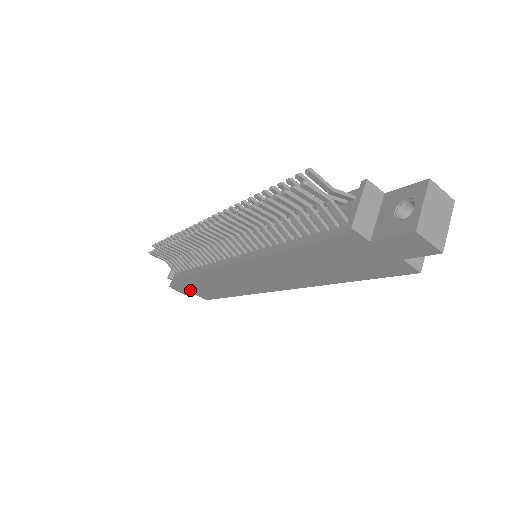
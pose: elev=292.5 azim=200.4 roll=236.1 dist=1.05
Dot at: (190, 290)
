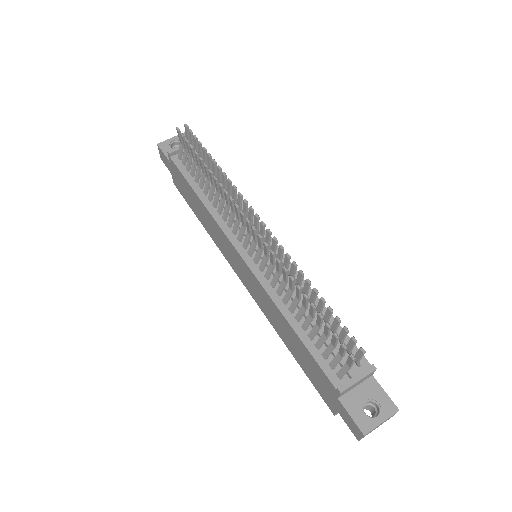
Dot at: (172, 171)
